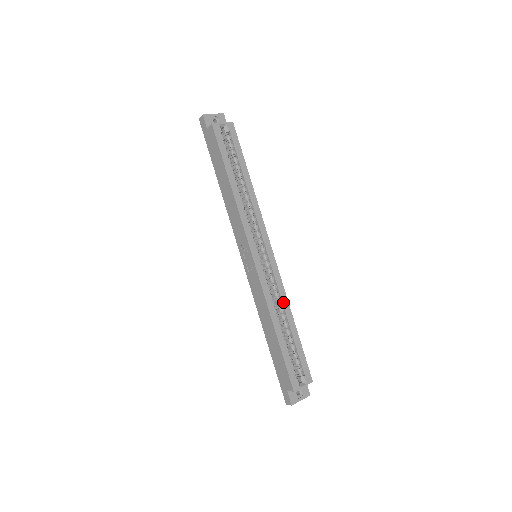
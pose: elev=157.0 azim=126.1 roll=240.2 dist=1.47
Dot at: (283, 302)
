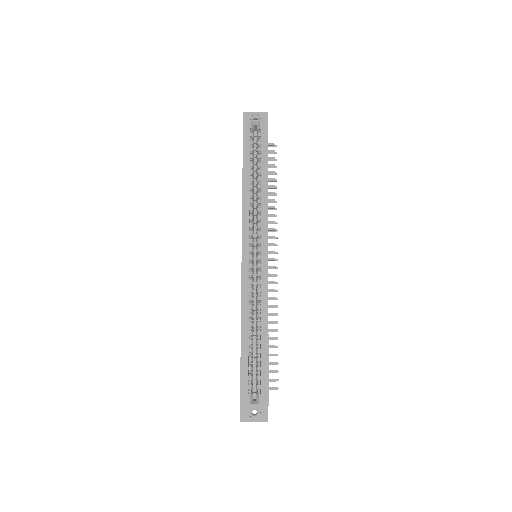
Dot at: (262, 308)
